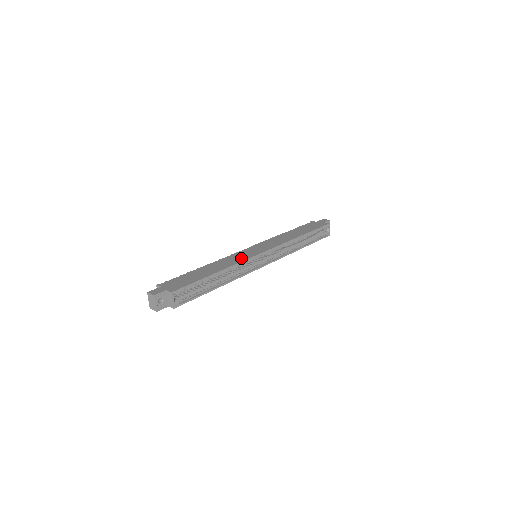
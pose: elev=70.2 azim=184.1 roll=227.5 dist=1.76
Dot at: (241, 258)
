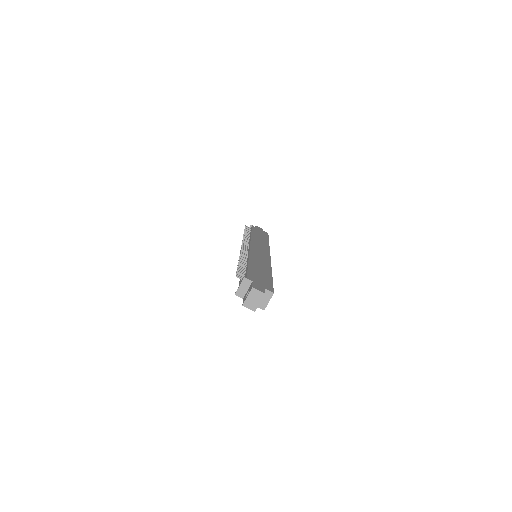
Dot at: (265, 259)
